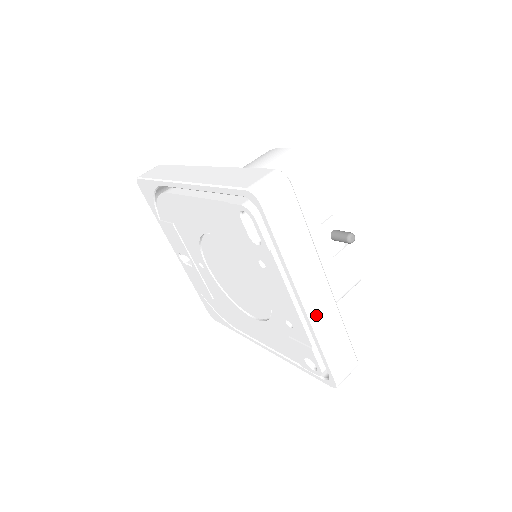
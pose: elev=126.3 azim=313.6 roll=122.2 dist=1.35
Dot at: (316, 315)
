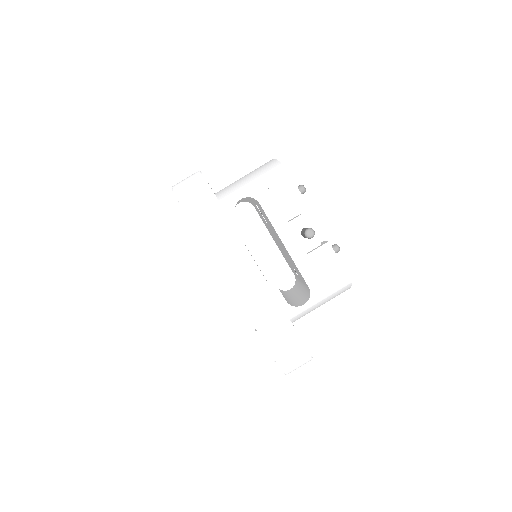
Dot at: (246, 297)
